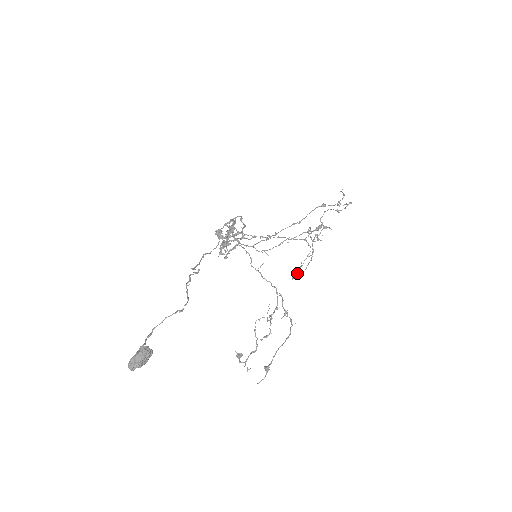
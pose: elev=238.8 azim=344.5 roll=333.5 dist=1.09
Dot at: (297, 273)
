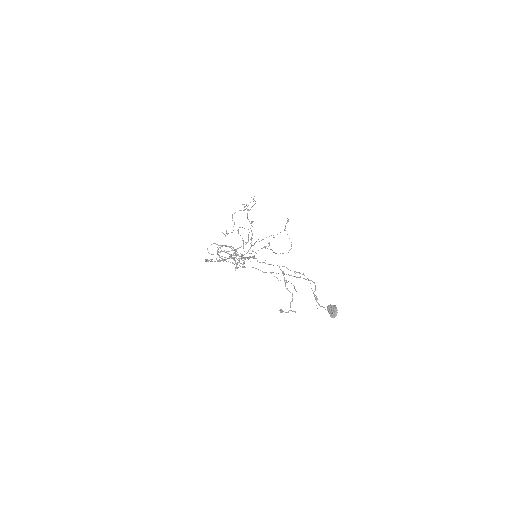
Dot at: (291, 248)
